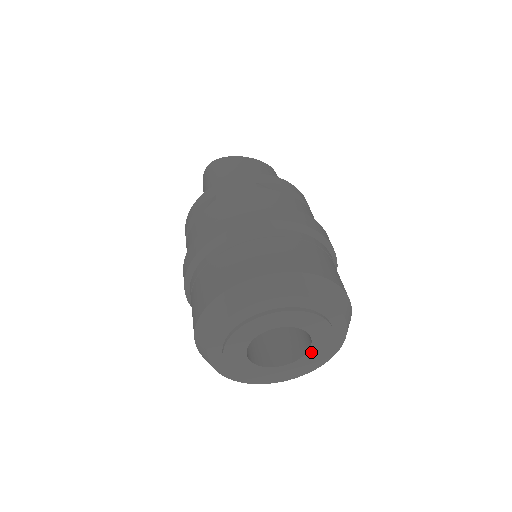
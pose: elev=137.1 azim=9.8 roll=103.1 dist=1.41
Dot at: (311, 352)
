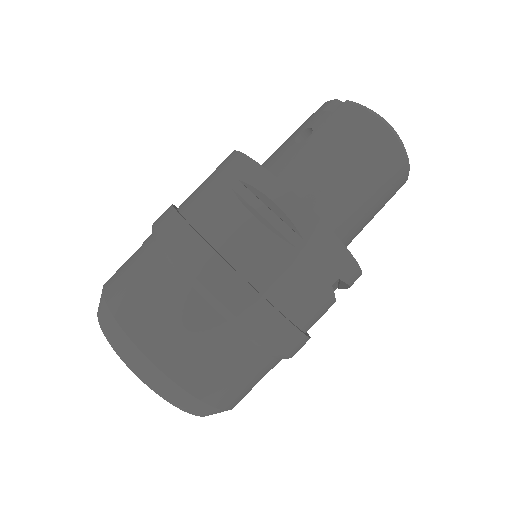
Dot at: occluded
